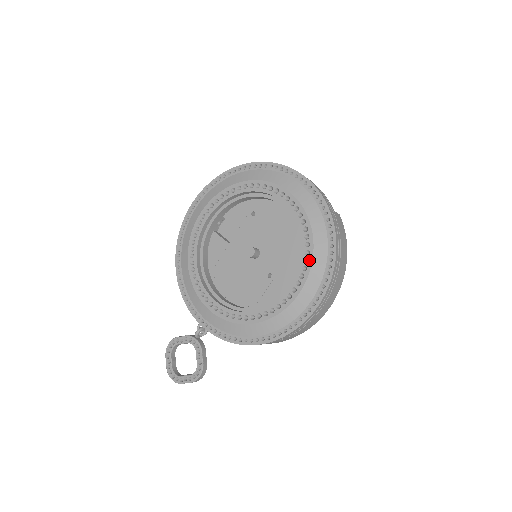
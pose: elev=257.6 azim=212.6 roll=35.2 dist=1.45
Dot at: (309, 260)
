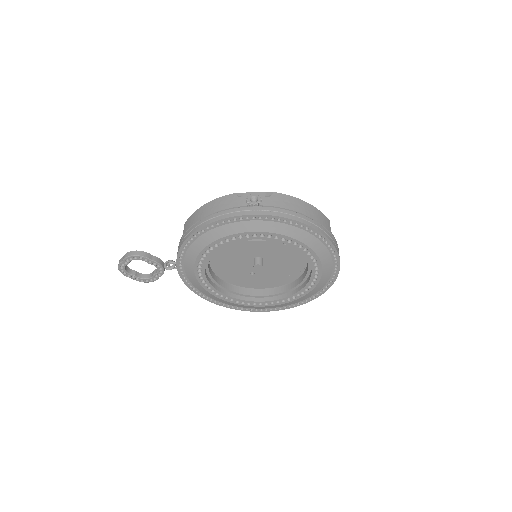
Dot at: (285, 302)
